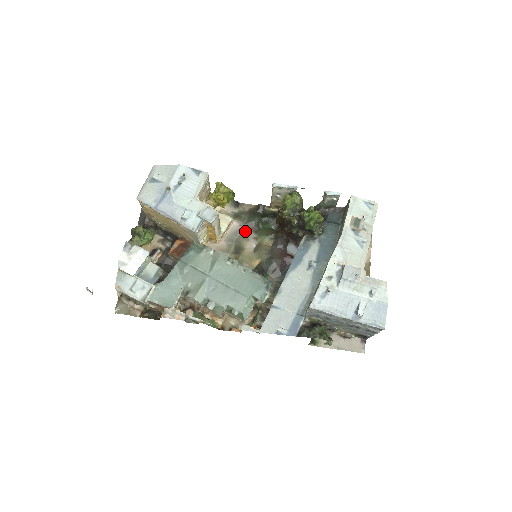
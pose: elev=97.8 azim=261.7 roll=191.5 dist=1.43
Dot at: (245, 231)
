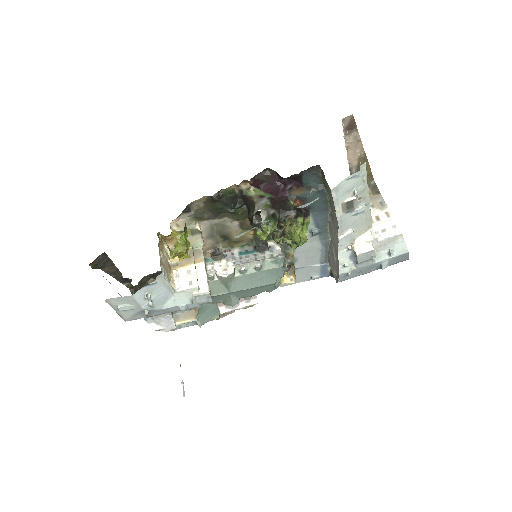
Dot at: (218, 222)
